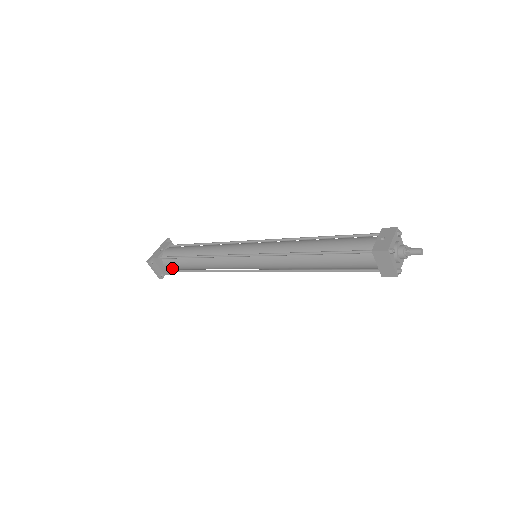
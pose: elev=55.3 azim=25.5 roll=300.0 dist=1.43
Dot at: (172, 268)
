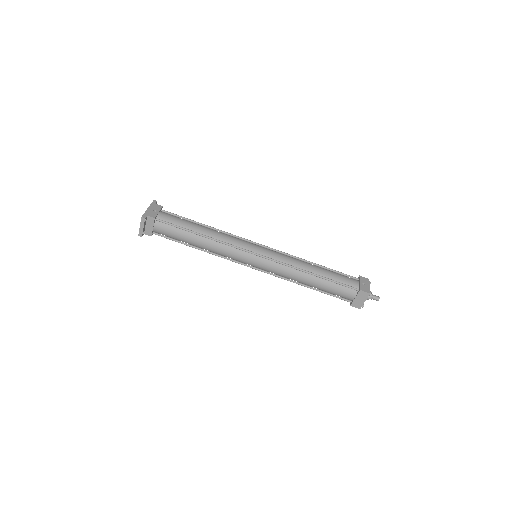
Dot at: (160, 232)
